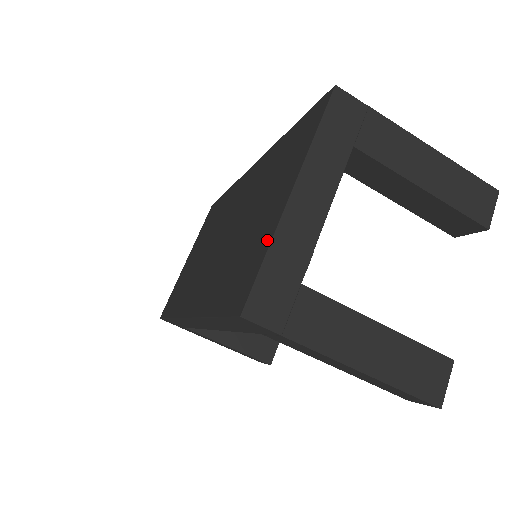
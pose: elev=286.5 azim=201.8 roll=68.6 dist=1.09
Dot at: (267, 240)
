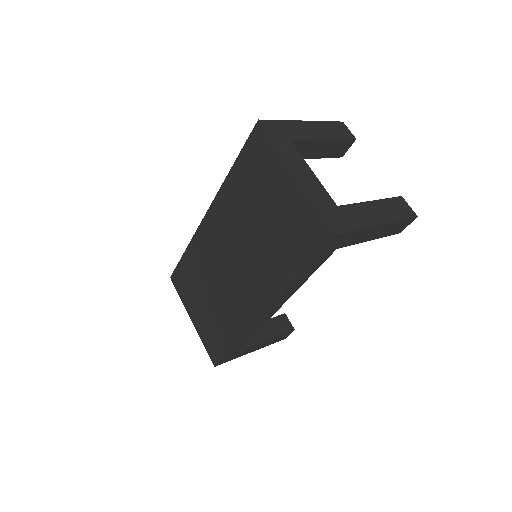
Dot at: (307, 201)
